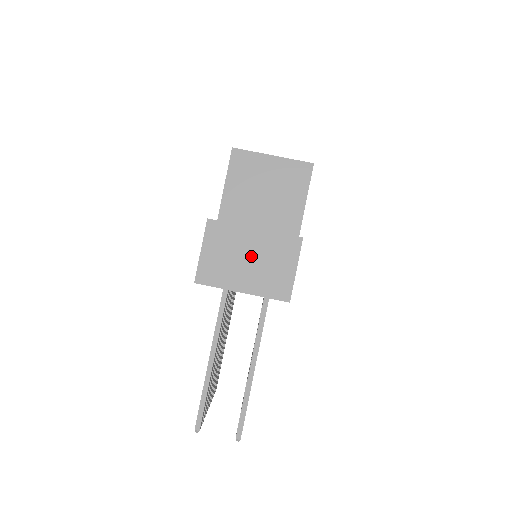
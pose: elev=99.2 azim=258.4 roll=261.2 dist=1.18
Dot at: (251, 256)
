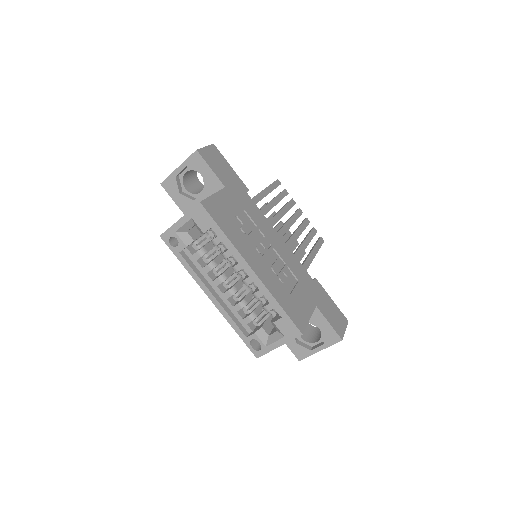
Dot at: occluded
